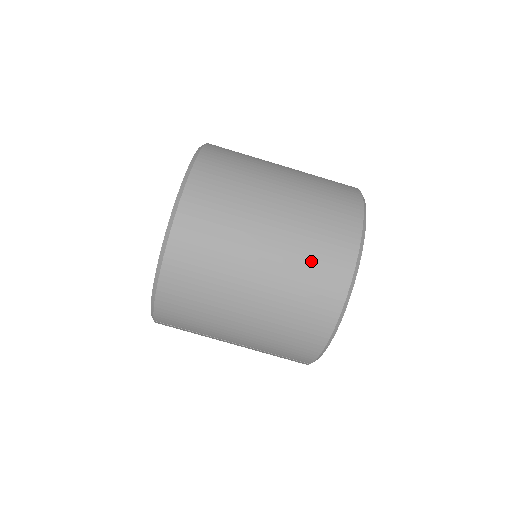
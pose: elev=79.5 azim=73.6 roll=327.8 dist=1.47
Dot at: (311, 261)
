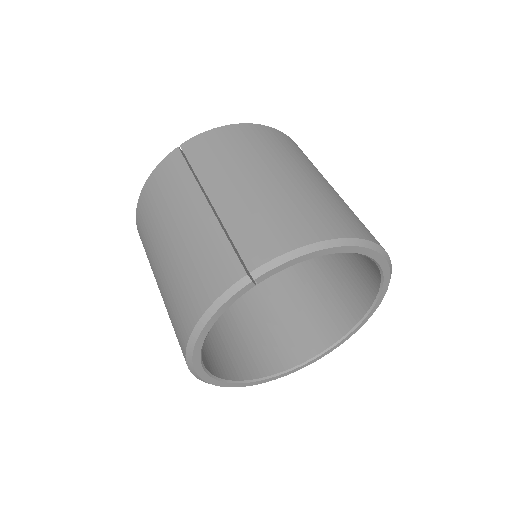
Dot at: (354, 215)
